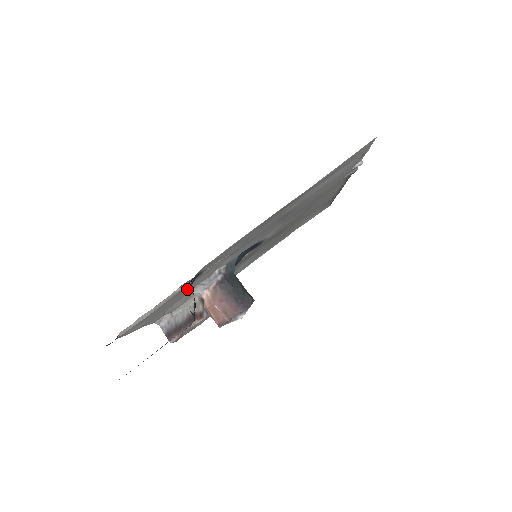
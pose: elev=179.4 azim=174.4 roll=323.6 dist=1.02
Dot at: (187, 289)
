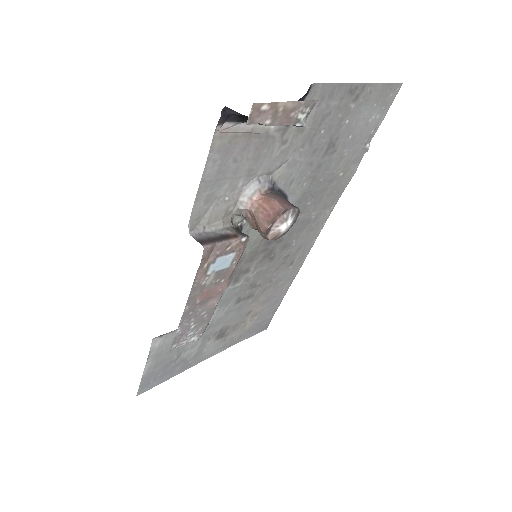
Dot at: (263, 152)
